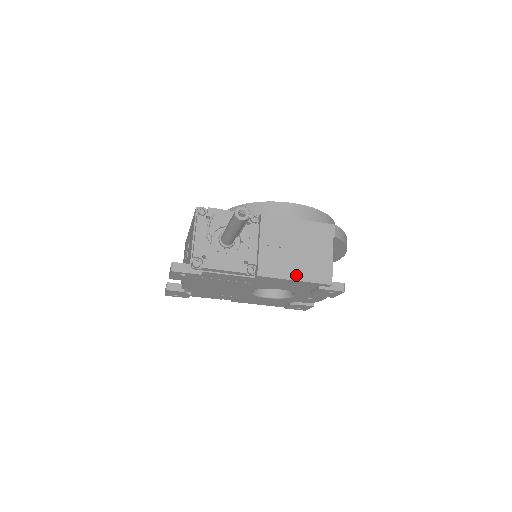
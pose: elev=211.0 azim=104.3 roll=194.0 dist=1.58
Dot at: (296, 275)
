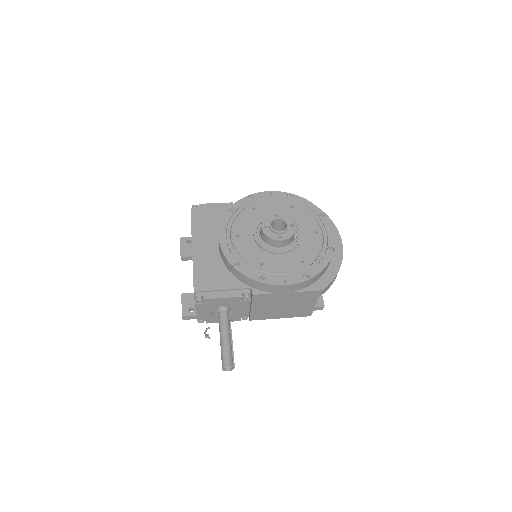
Dot at: (281, 316)
